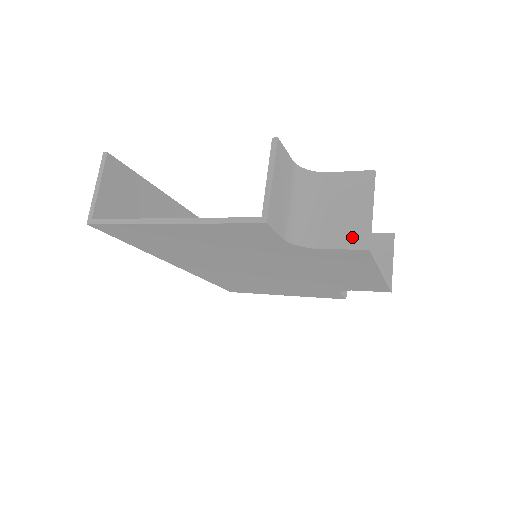
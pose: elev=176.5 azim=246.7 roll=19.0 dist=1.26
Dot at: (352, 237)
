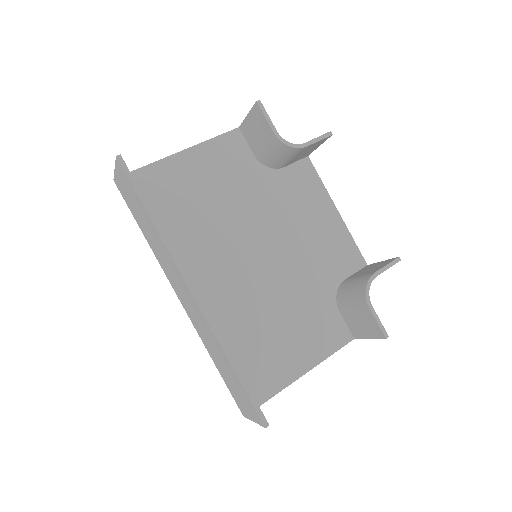
Dot at: occluded
